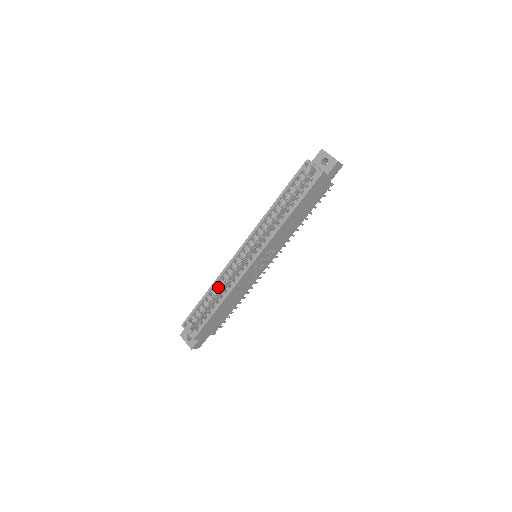
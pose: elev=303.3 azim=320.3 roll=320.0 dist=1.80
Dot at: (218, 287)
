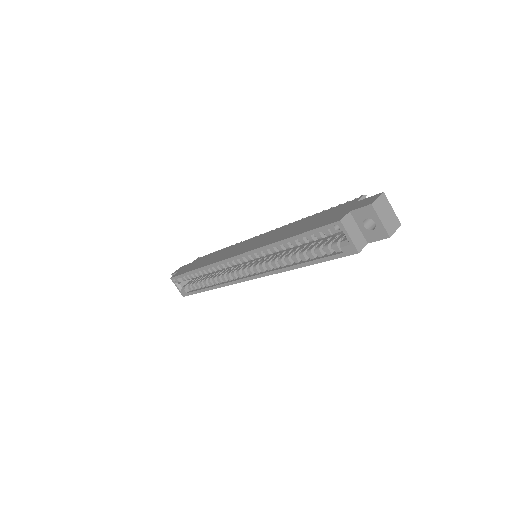
Dot at: (208, 272)
